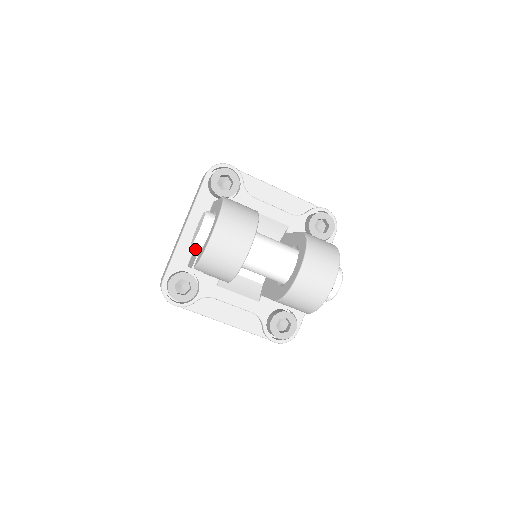
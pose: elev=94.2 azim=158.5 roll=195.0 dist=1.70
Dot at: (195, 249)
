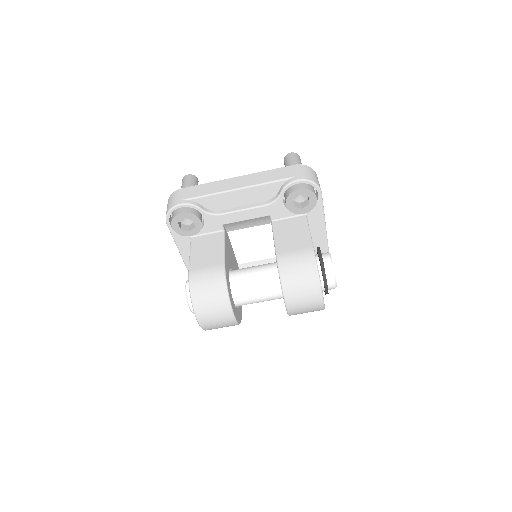
Dot at: occluded
